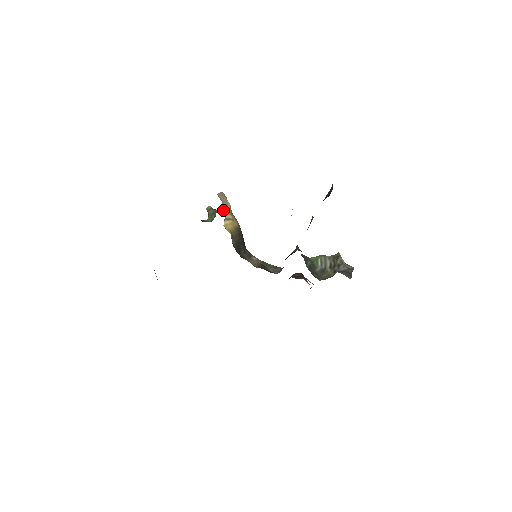
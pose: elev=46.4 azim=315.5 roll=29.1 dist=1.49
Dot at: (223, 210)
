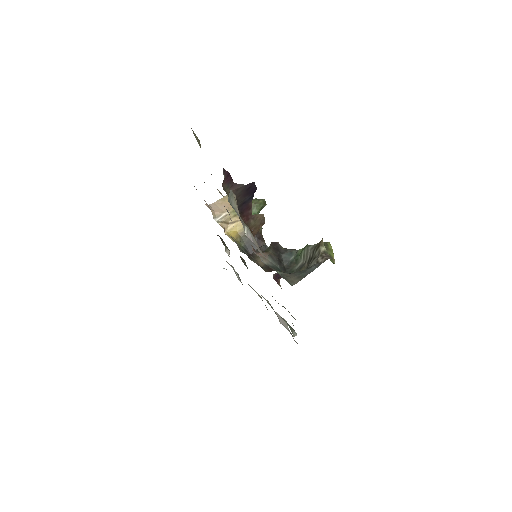
Dot at: (217, 219)
